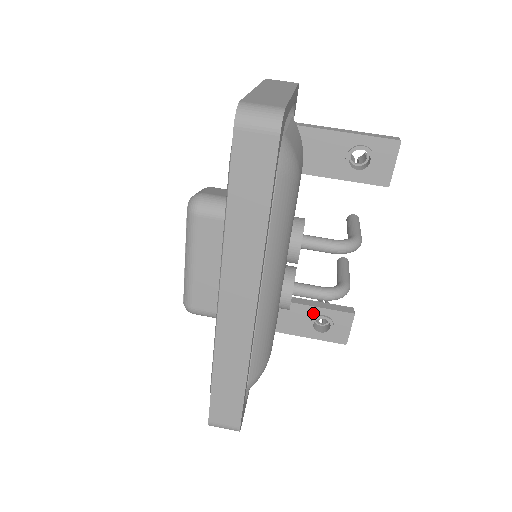
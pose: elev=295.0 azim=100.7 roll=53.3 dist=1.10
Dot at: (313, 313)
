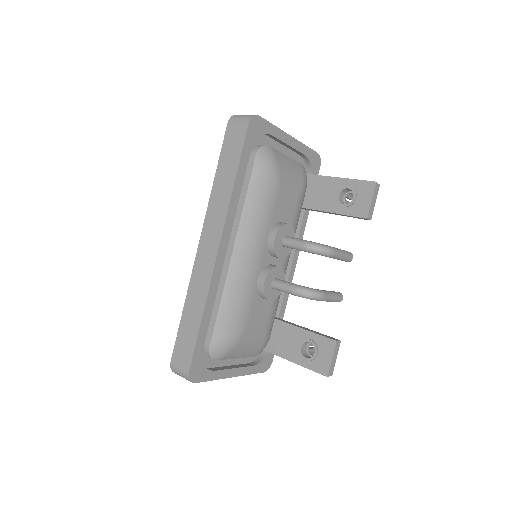
Dot at: (303, 336)
